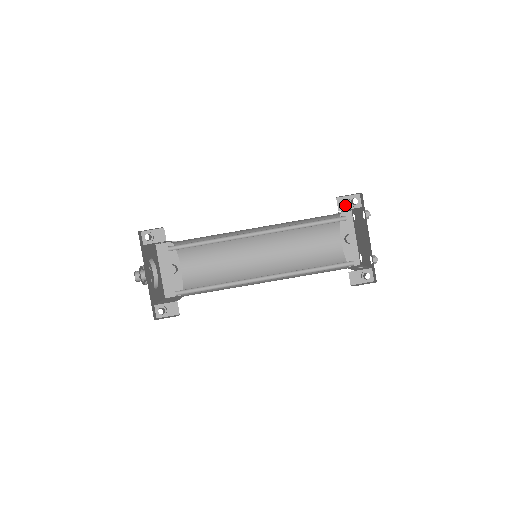
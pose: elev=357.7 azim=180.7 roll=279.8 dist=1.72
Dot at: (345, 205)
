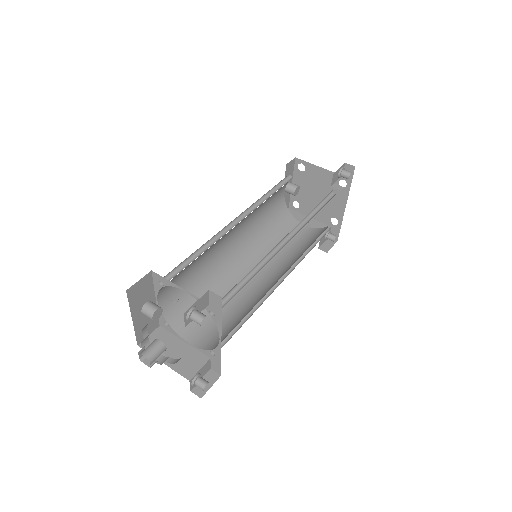
Dot at: (335, 178)
